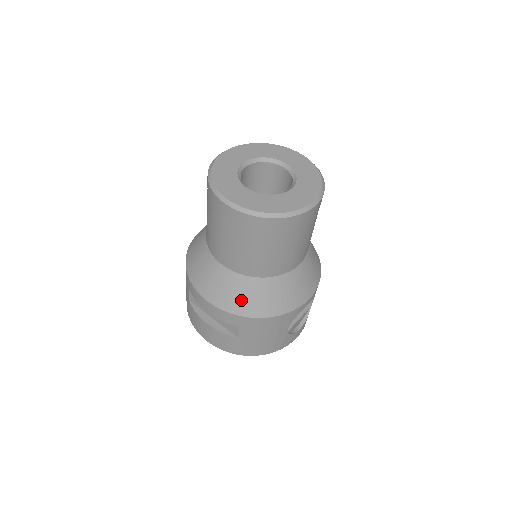
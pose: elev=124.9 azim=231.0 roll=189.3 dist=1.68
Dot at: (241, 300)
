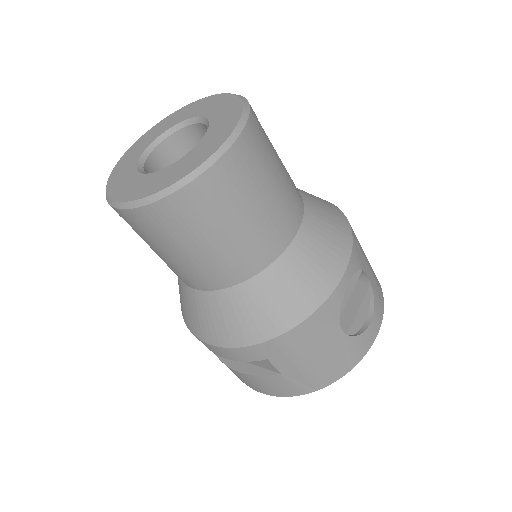
Dot at: (241, 323)
